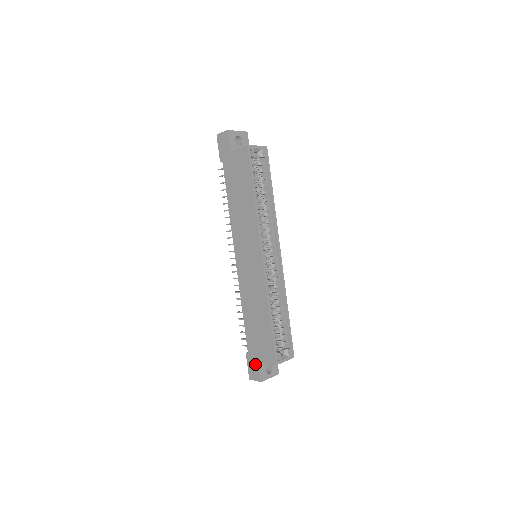
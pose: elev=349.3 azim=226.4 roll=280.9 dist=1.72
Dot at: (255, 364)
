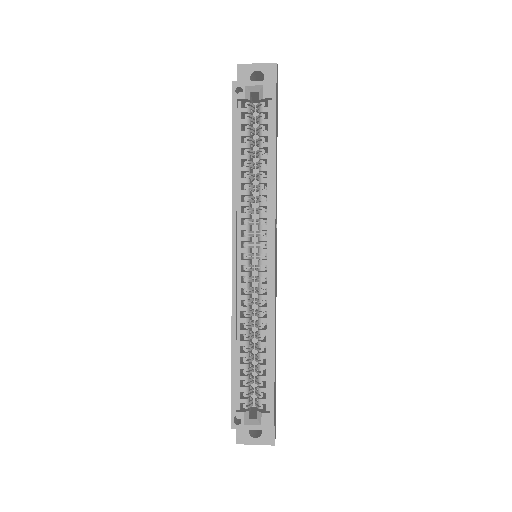
Dot at: occluded
